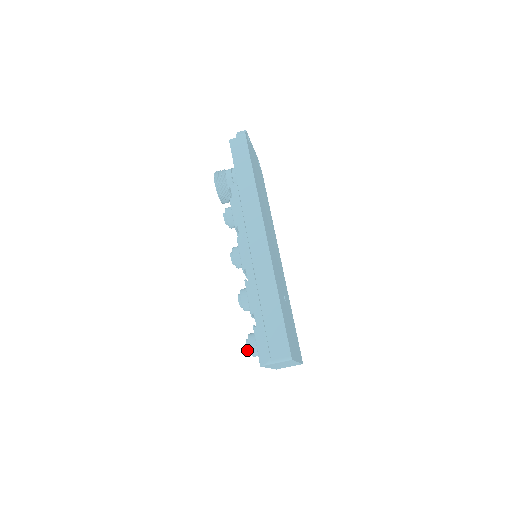
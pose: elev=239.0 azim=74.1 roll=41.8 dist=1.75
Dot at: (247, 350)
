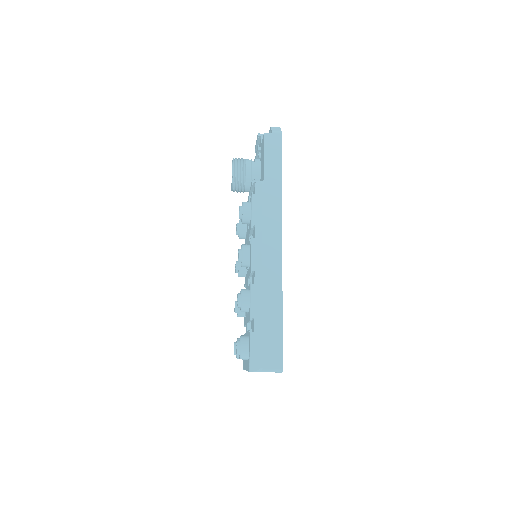
Dot at: (236, 352)
